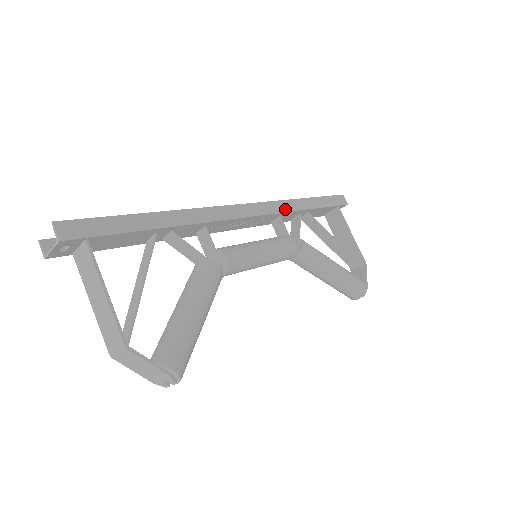
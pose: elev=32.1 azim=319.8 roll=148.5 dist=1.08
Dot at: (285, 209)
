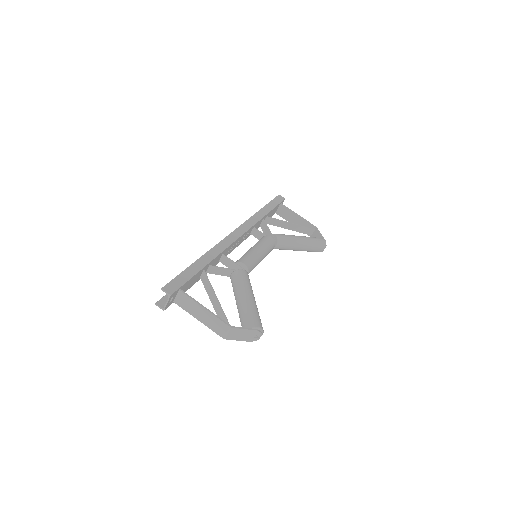
Dot at: (254, 222)
